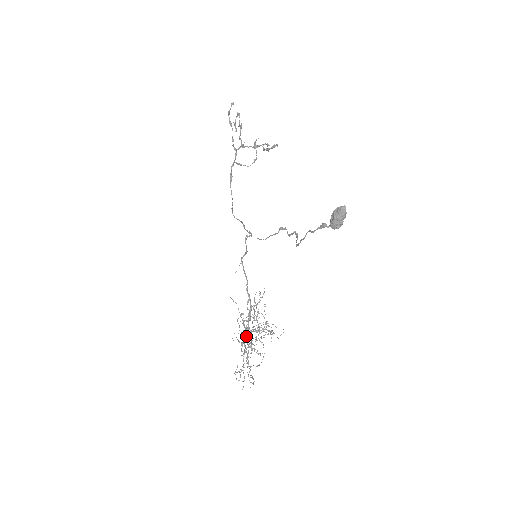
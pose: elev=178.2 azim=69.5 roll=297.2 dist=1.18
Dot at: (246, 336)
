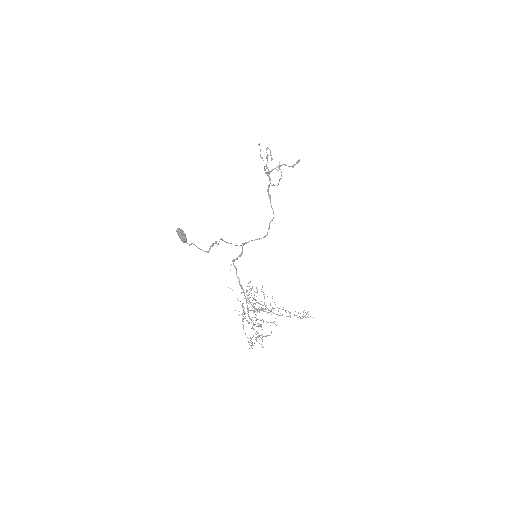
Dot at: (248, 314)
